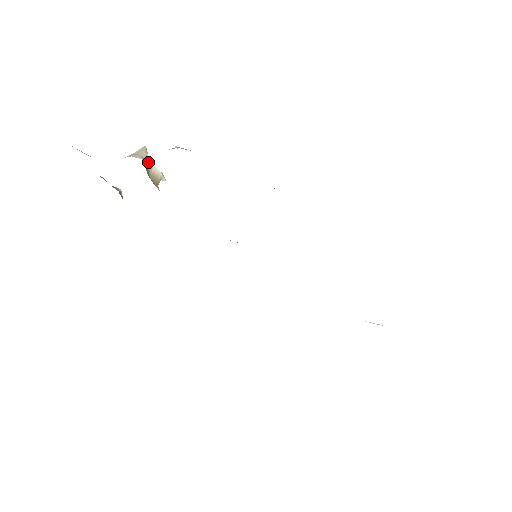
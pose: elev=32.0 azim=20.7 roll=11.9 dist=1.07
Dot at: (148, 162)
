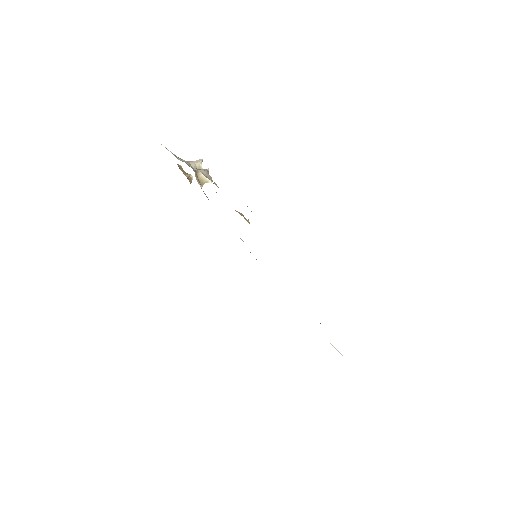
Dot at: occluded
